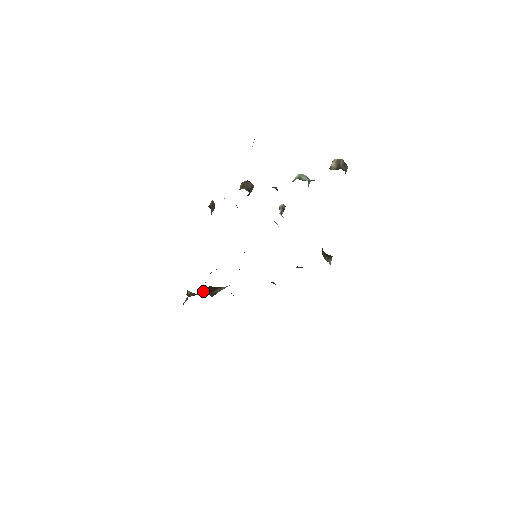
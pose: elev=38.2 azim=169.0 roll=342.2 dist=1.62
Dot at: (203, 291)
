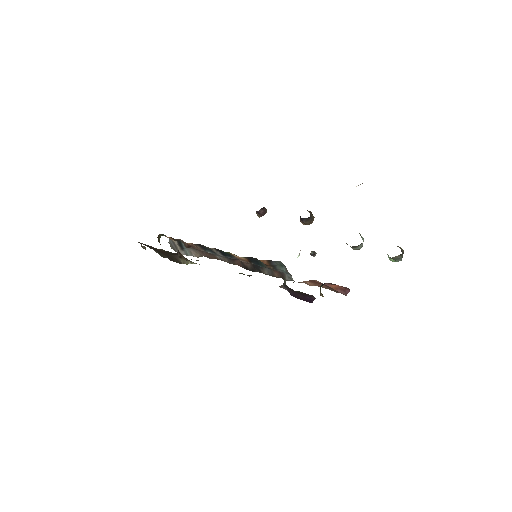
Dot at: occluded
